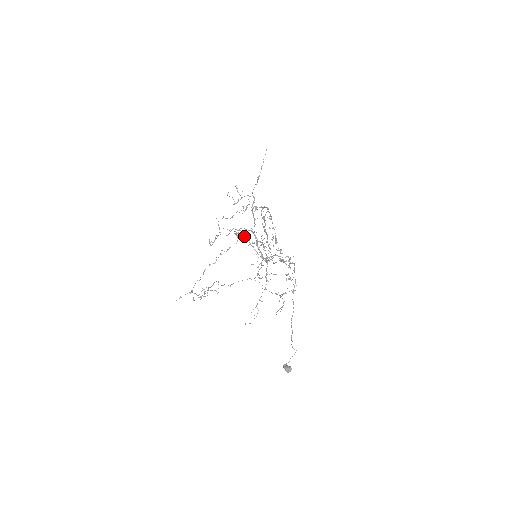
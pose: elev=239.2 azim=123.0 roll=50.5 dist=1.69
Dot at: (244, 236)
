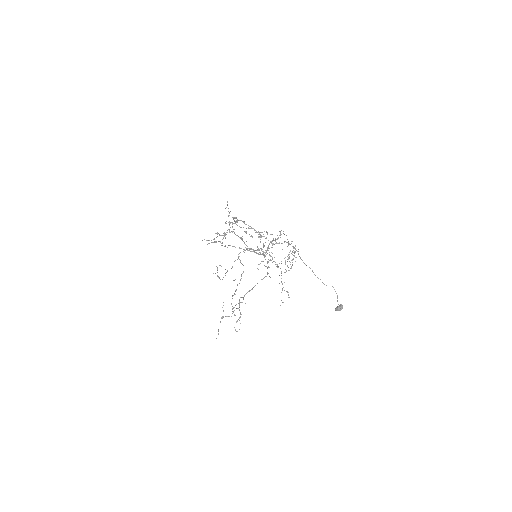
Dot at: occluded
